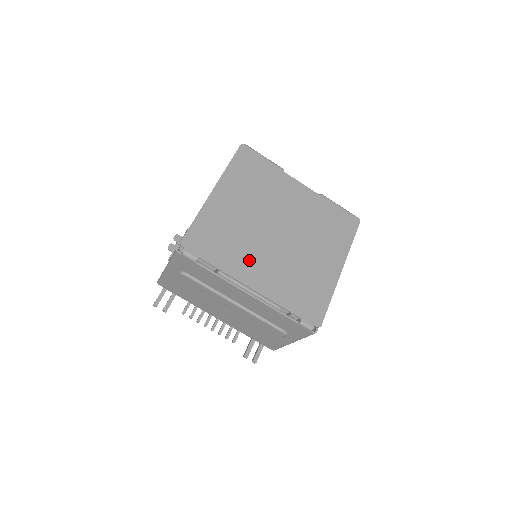
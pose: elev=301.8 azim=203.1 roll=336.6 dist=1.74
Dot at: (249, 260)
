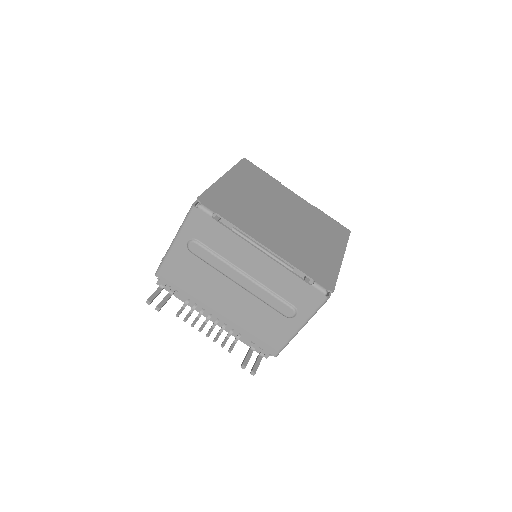
Dot at: (260, 227)
